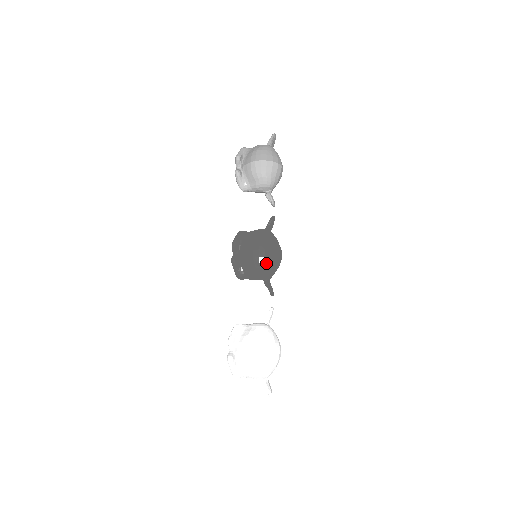
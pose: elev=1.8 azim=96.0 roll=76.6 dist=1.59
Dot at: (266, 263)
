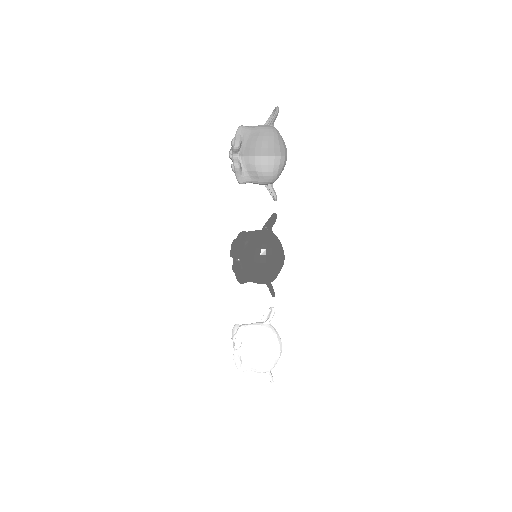
Dot at: (273, 274)
